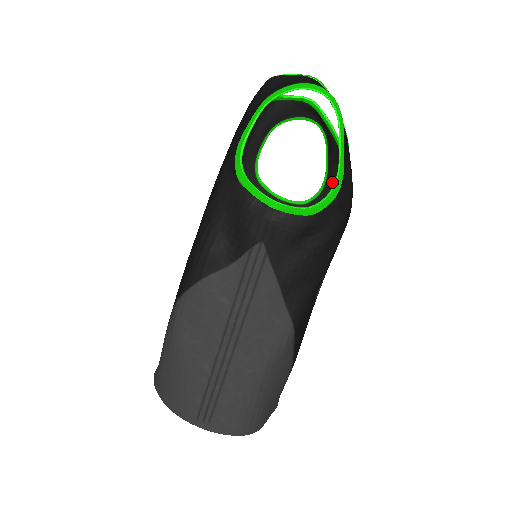
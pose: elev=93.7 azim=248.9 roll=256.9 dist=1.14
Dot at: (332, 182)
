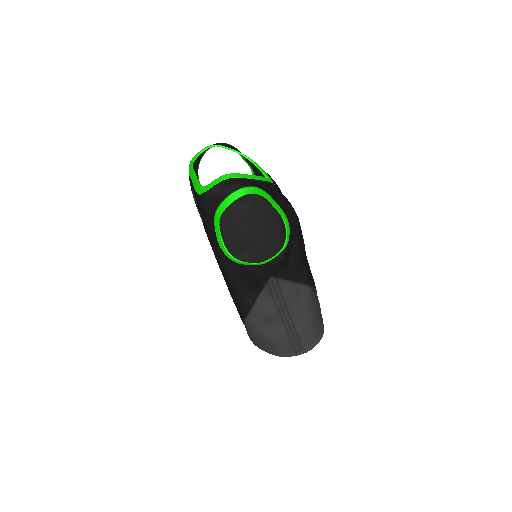
Dot at: (259, 173)
